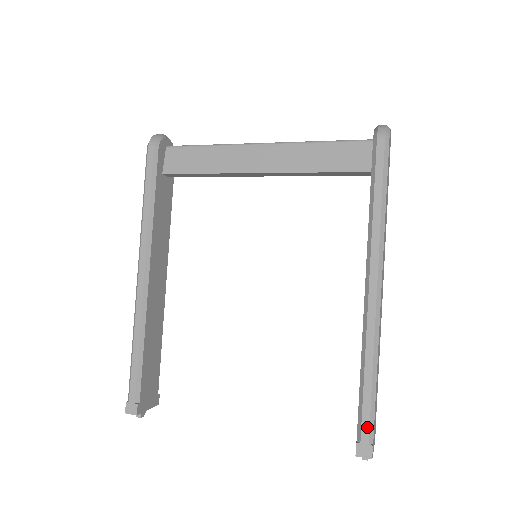
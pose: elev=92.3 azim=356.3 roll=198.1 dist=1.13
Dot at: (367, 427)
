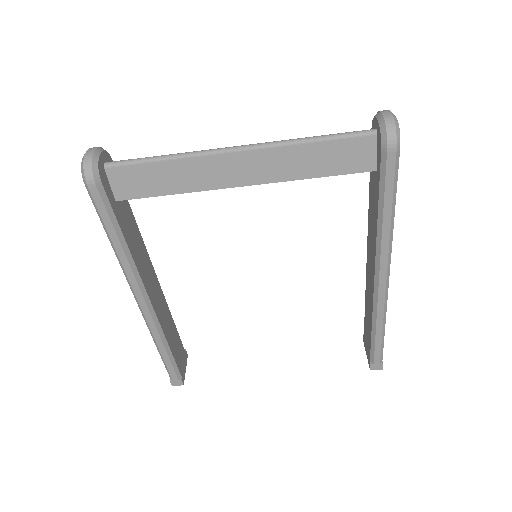
Dot at: (379, 356)
